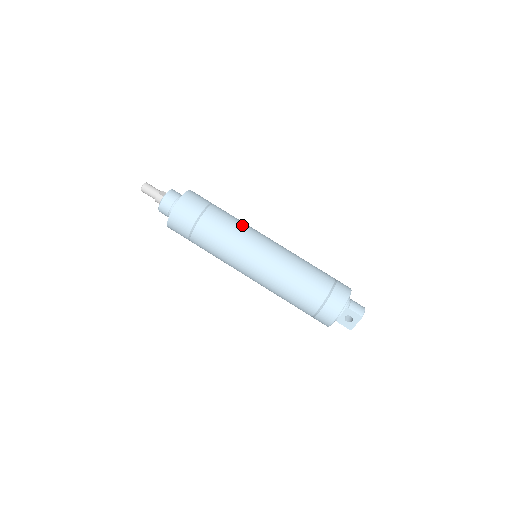
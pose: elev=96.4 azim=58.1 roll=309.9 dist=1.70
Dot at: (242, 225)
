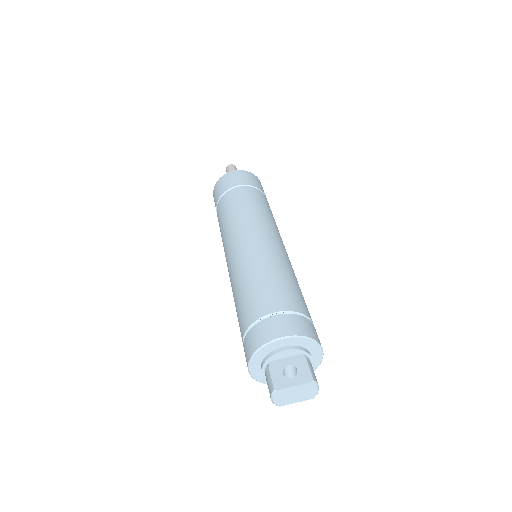
Dot at: occluded
